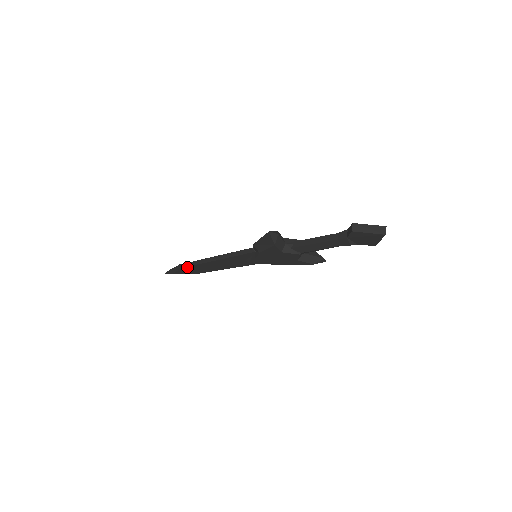
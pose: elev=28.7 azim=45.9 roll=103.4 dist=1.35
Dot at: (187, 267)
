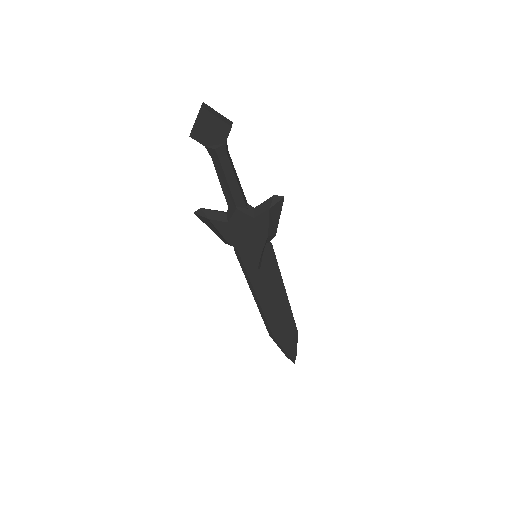
Dot at: (273, 332)
